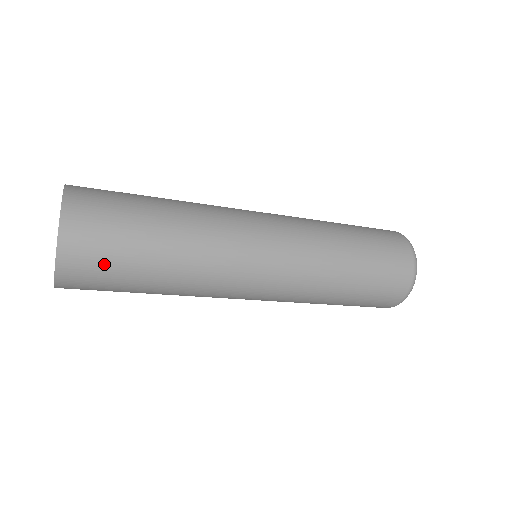
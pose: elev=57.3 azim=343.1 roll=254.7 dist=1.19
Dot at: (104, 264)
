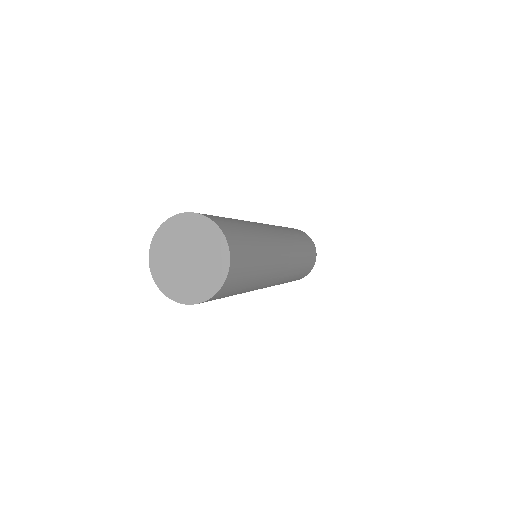
Dot at: (241, 277)
